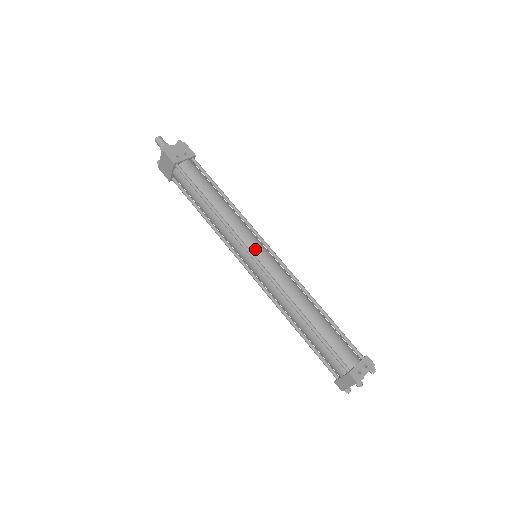
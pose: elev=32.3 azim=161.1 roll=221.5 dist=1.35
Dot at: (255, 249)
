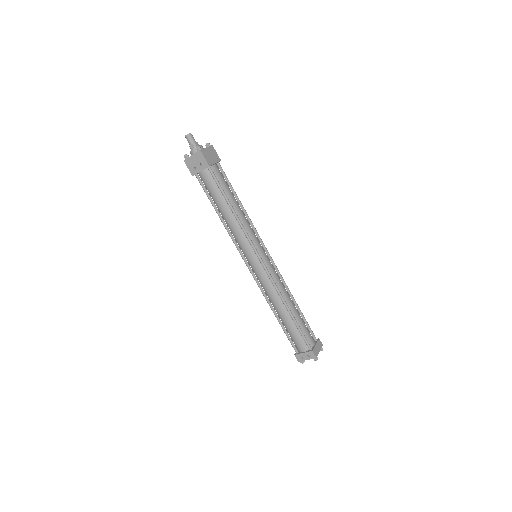
Dot at: (248, 259)
